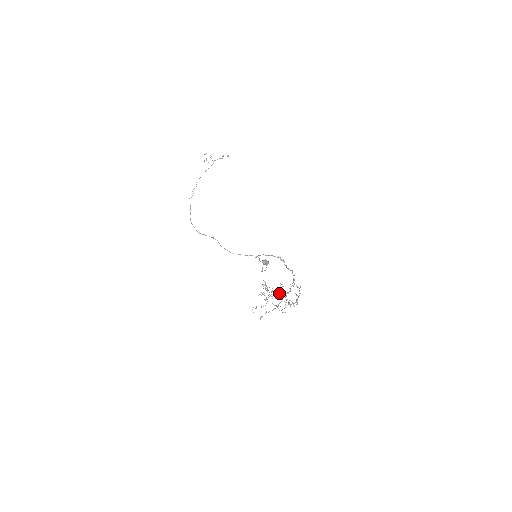
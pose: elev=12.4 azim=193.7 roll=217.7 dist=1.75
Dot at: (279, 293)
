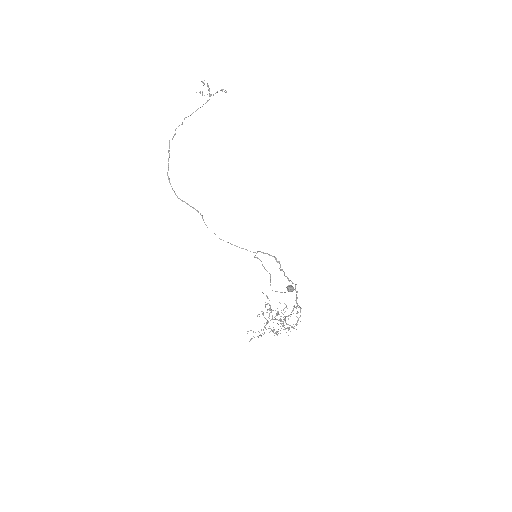
Dot at: (279, 314)
